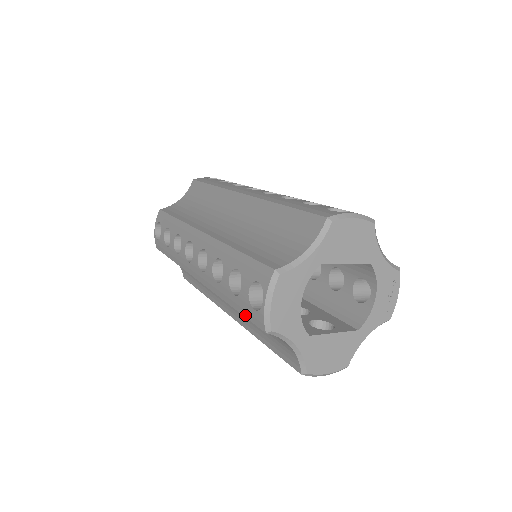
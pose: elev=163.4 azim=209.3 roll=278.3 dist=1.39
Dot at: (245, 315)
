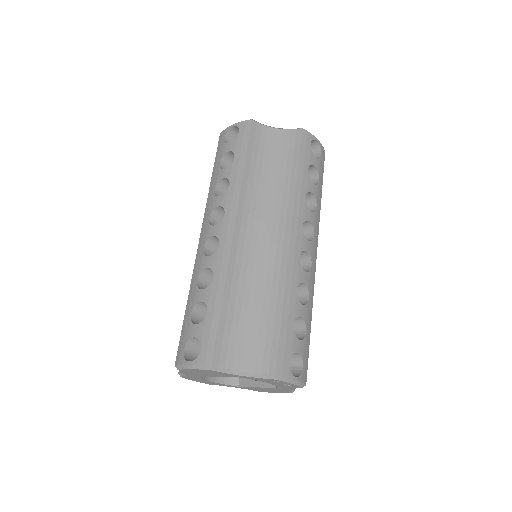
Dot at: occluded
